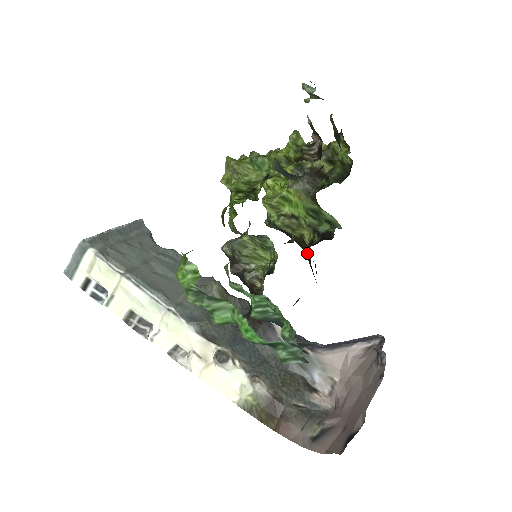
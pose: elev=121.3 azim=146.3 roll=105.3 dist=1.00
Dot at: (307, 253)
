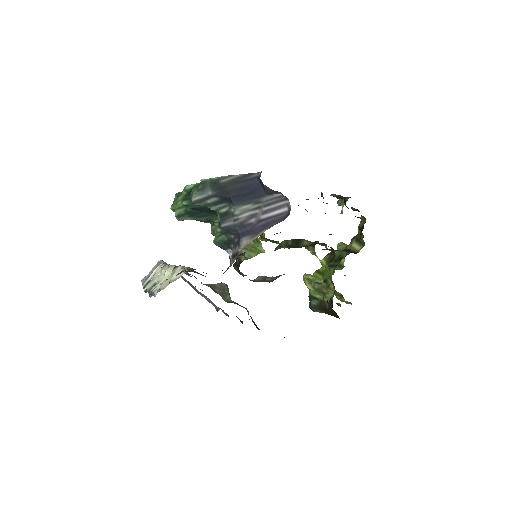
Dot at: (327, 300)
